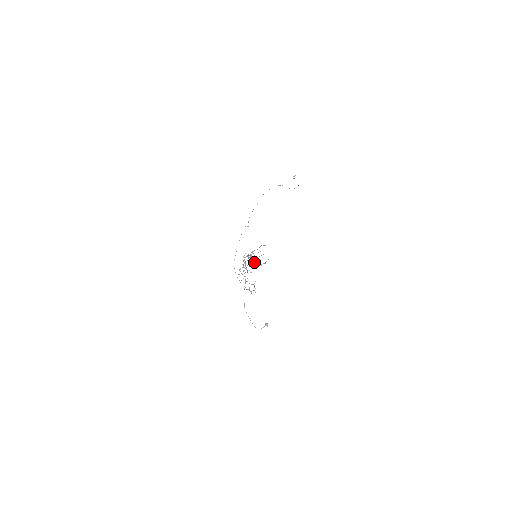
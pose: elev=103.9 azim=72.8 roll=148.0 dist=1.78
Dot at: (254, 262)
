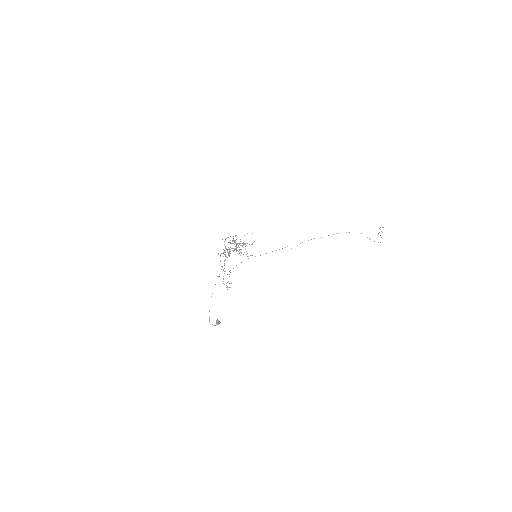
Dot at: occluded
